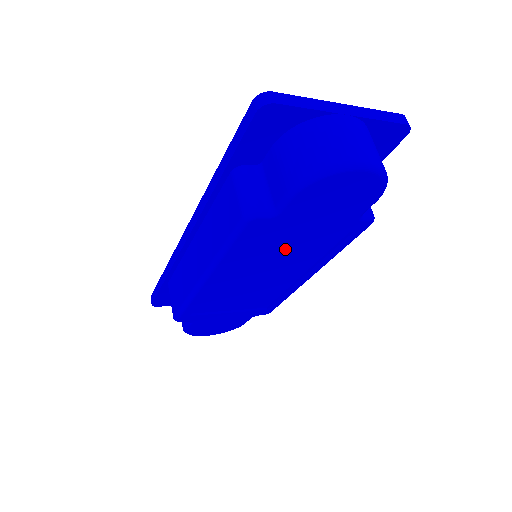
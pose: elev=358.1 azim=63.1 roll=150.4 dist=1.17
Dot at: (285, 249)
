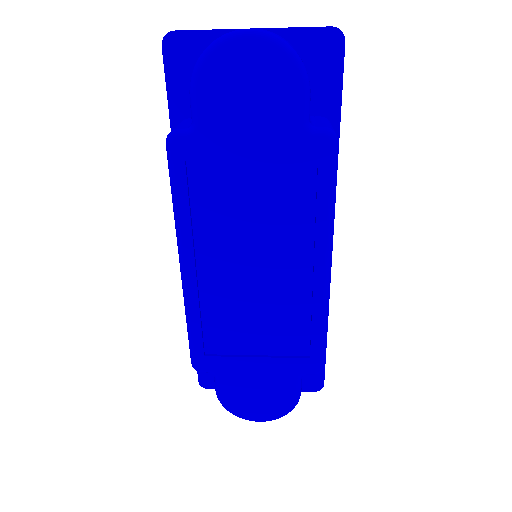
Dot at: (251, 205)
